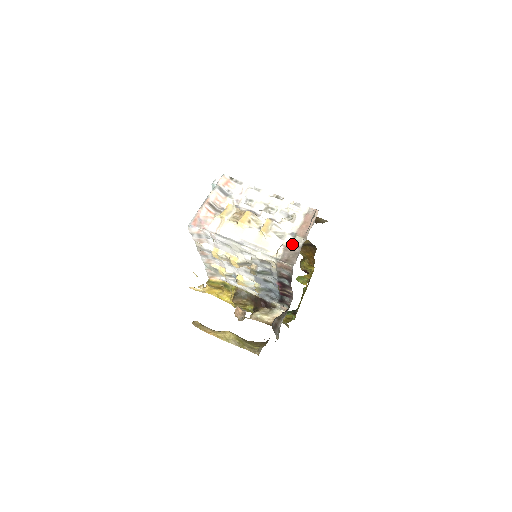
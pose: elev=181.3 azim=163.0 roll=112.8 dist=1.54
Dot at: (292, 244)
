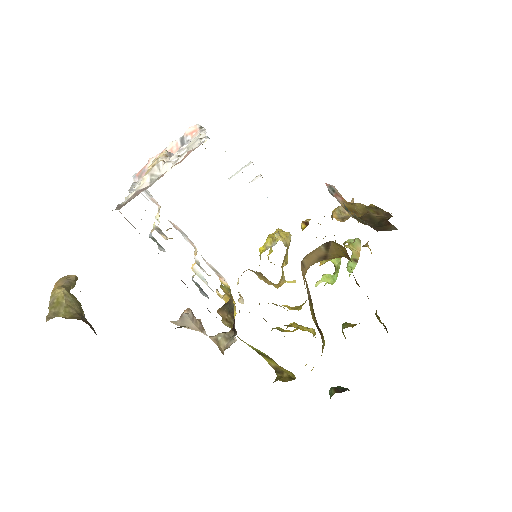
Dot at: (146, 187)
